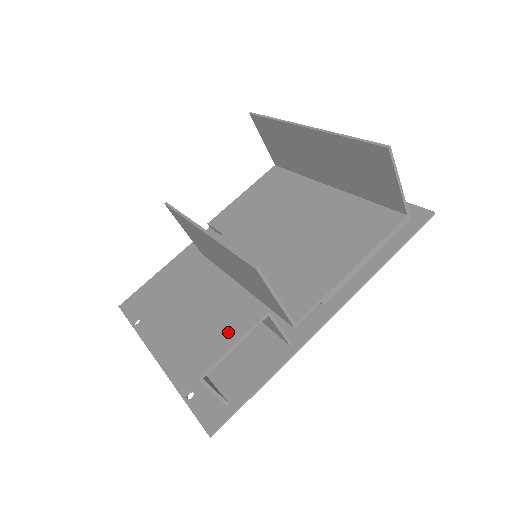
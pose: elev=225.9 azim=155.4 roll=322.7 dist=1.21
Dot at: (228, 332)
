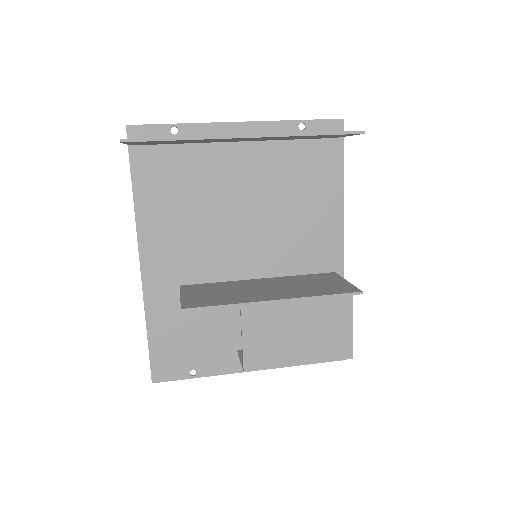
Dot at: (340, 325)
